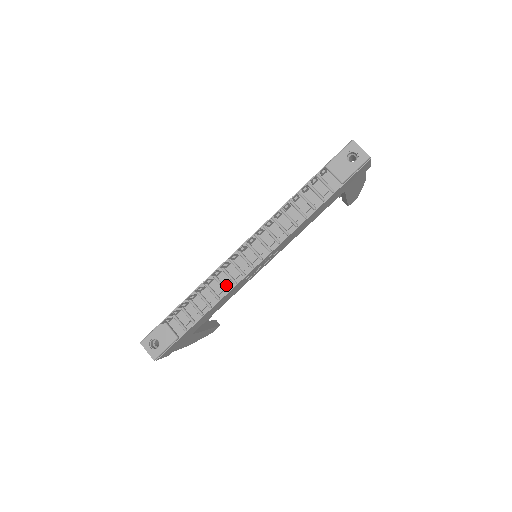
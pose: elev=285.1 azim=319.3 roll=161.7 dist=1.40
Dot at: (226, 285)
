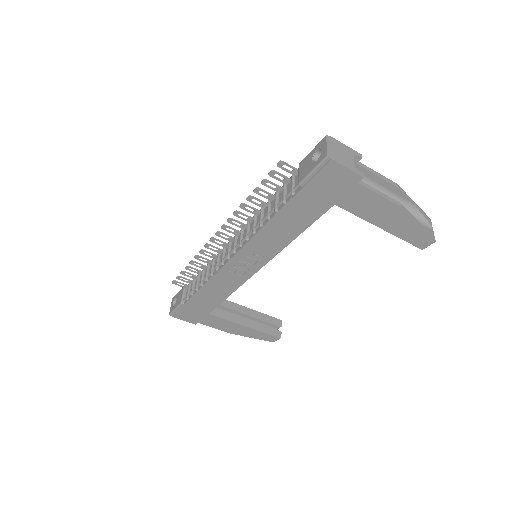
Dot at: (214, 269)
